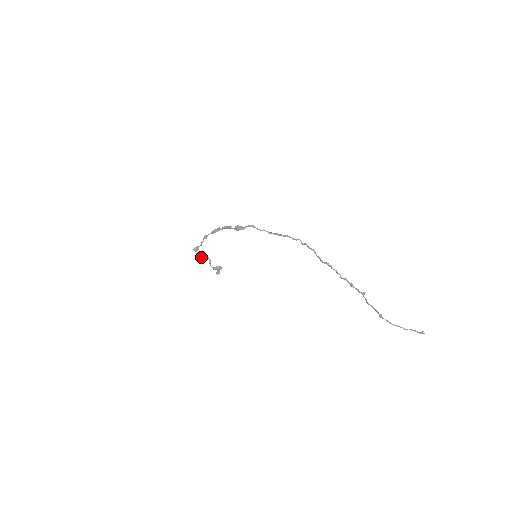
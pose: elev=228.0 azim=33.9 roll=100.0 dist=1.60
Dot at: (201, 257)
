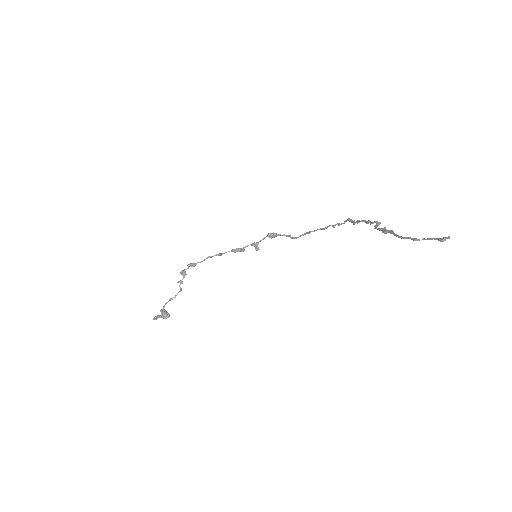
Dot at: (179, 281)
